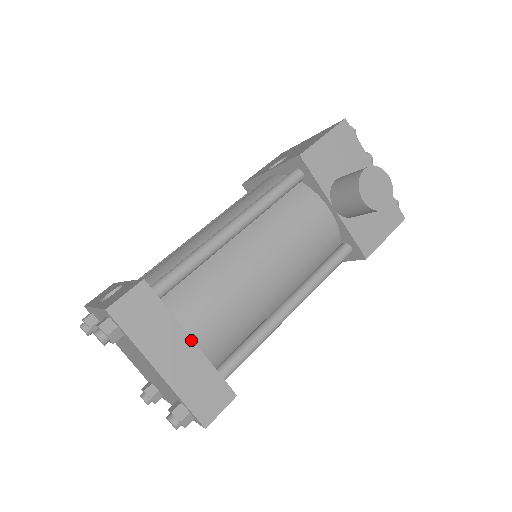
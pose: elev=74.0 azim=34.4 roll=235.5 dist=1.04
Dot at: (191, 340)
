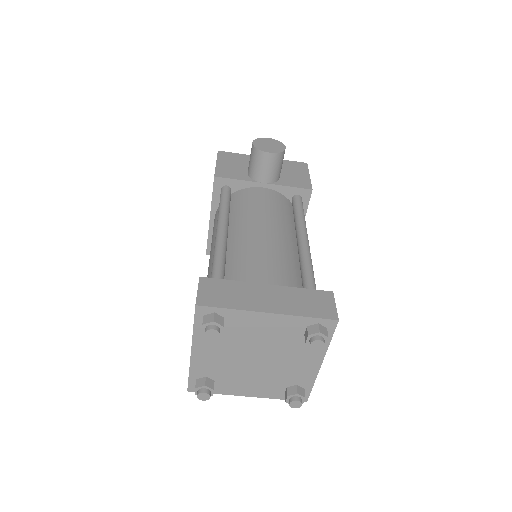
Dot at: (267, 285)
